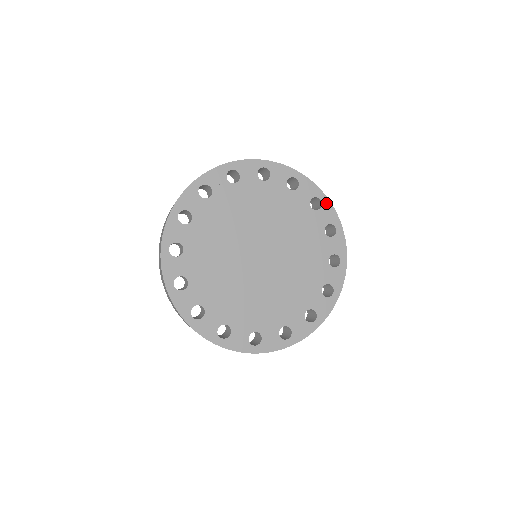
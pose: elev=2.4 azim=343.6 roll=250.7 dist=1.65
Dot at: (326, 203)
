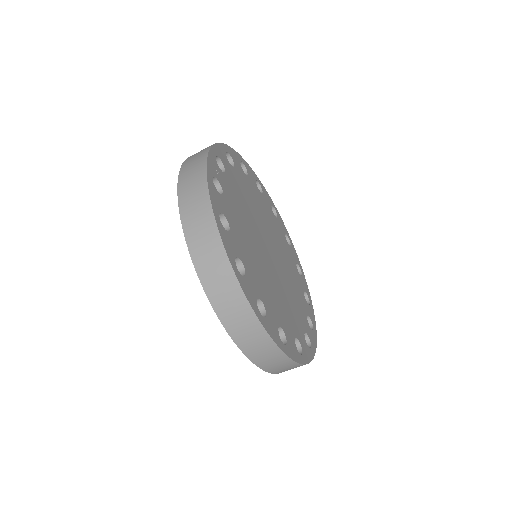
Dot at: (261, 185)
